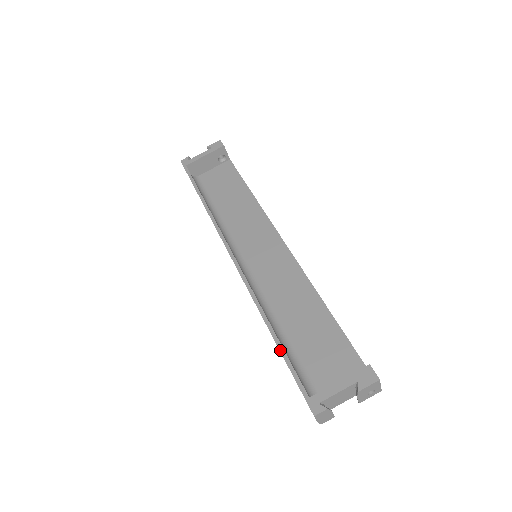
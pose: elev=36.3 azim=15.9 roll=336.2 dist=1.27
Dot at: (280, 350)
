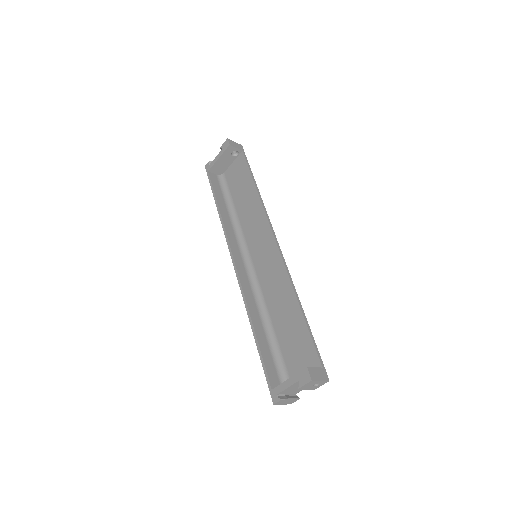
Dot at: (258, 350)
